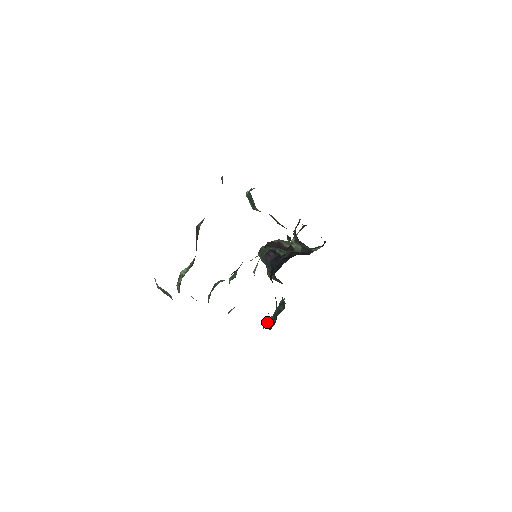
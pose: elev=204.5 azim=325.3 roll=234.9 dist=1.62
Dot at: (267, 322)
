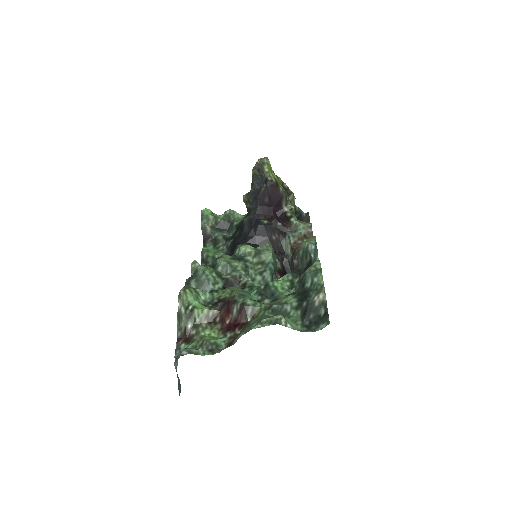
Dot at: (206, 228)
